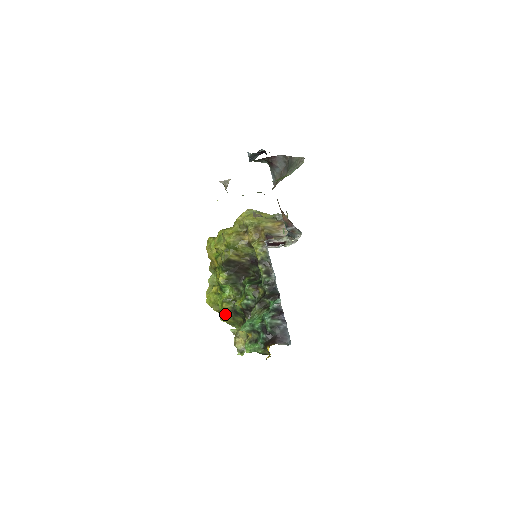
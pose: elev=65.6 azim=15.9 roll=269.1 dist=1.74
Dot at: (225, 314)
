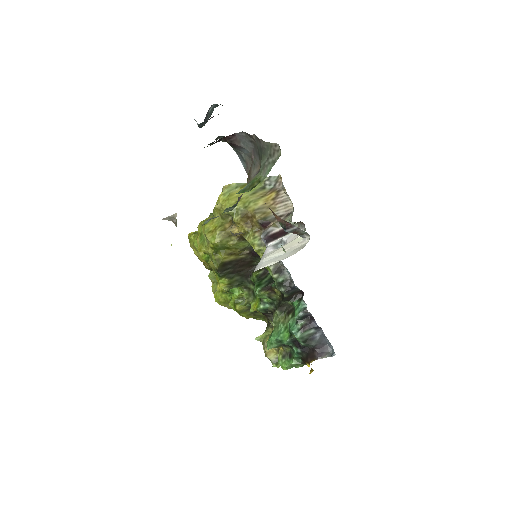
Dot at: (243, 314)
